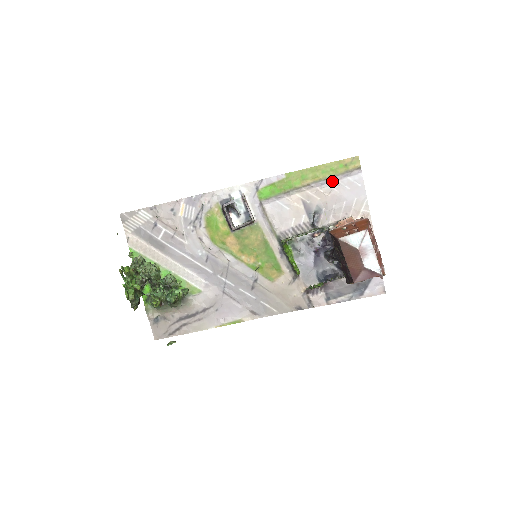
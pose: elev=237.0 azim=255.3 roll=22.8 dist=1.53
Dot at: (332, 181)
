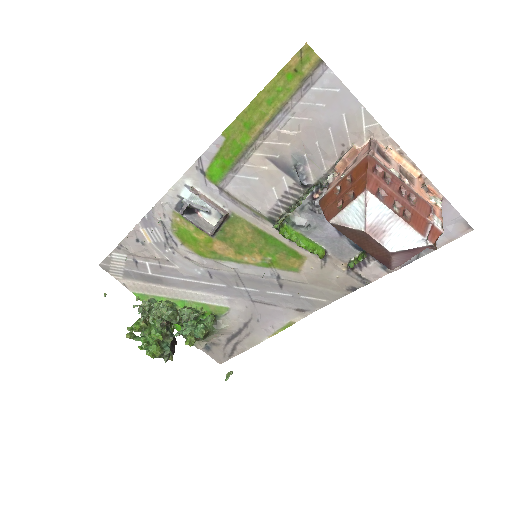
Dot at: (291, 108)
